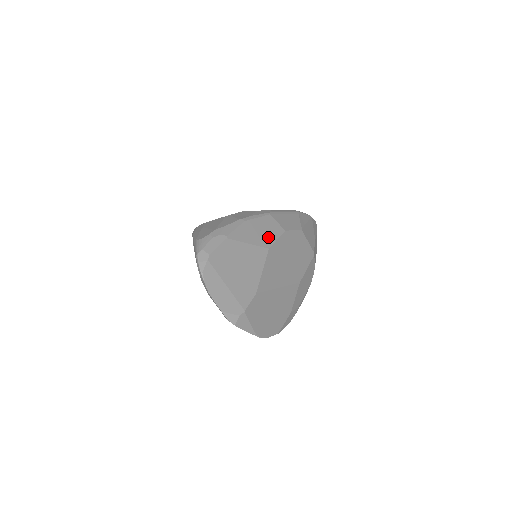
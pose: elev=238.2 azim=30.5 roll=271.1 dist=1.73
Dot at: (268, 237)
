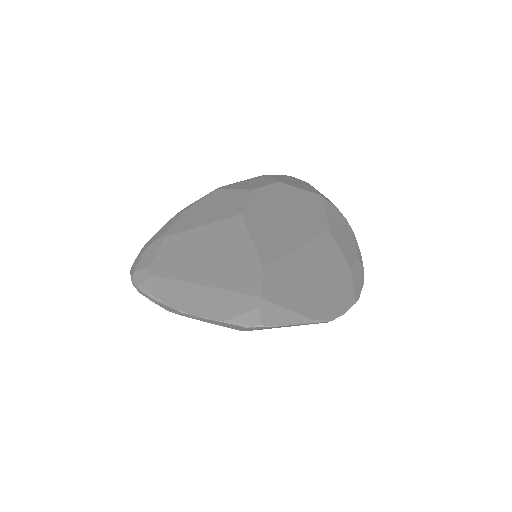
Dot at: (231, 206)
